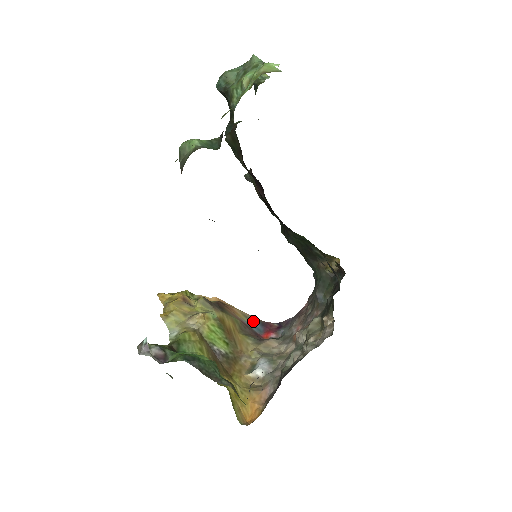
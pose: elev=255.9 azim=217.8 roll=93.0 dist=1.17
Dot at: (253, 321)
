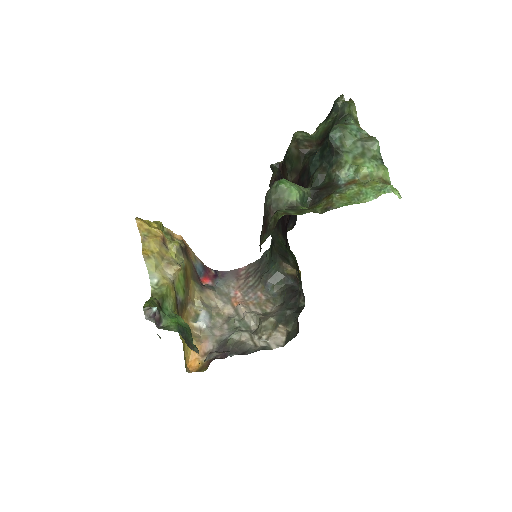
Dot at: (199, 264)
